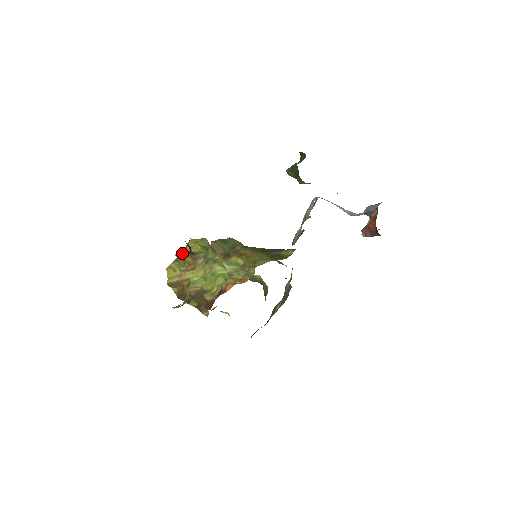
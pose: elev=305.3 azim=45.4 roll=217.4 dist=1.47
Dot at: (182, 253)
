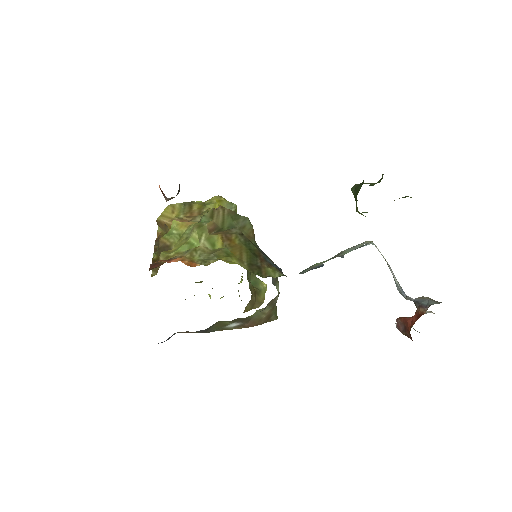
Dot at: occluded
